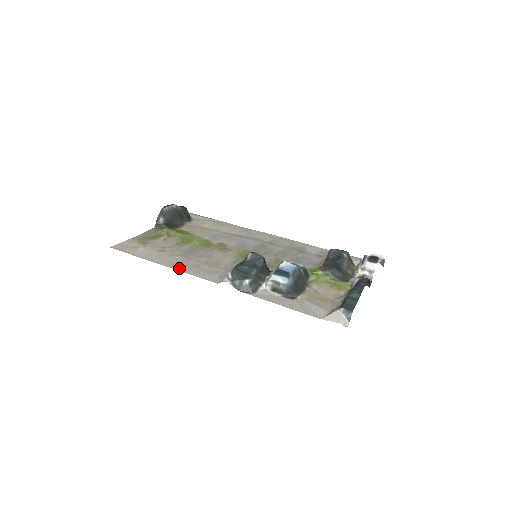
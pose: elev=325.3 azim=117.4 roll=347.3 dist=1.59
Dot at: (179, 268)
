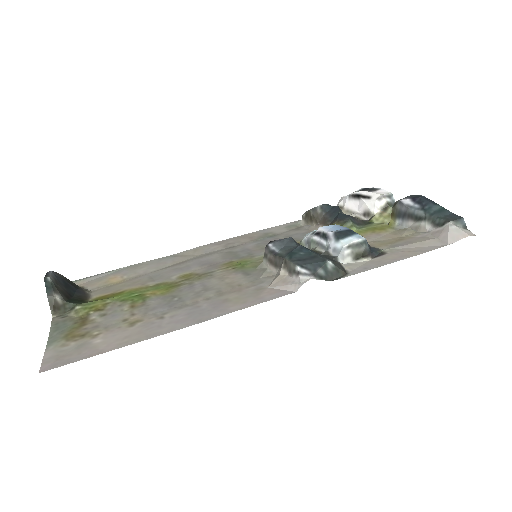
Dot at: (211, 315)
